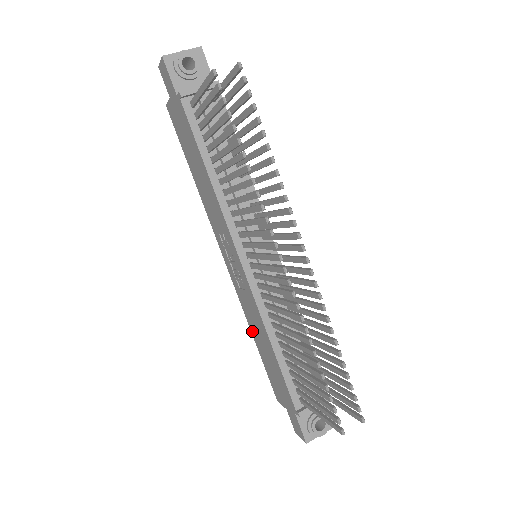
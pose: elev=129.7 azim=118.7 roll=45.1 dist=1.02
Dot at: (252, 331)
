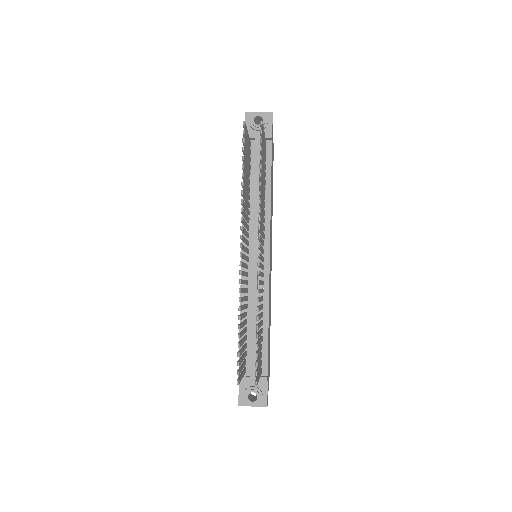
Dot at: occluded
